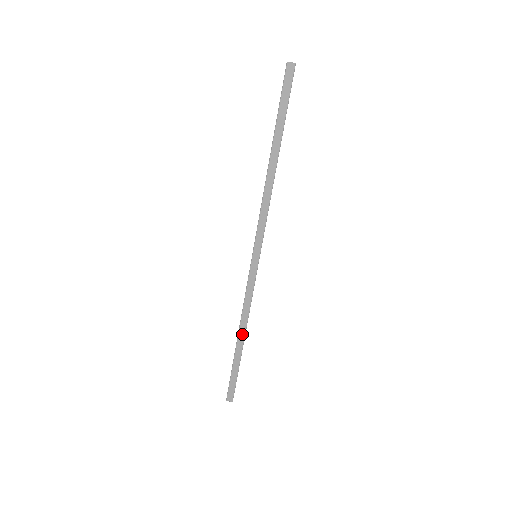
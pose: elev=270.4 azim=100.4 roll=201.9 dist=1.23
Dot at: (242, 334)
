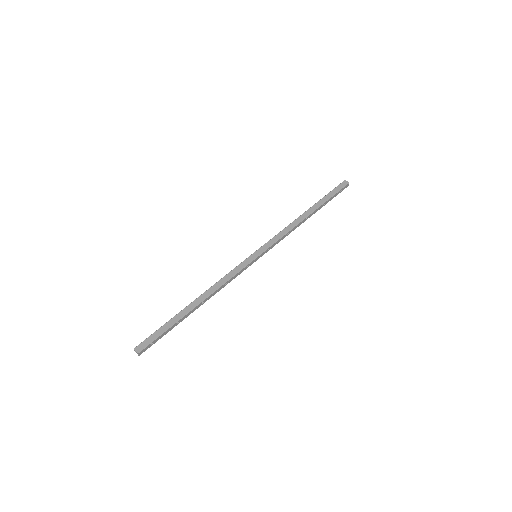
Dot at: (201, 299)
